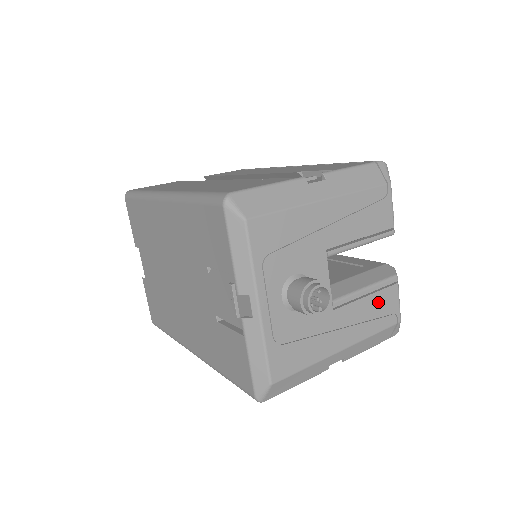
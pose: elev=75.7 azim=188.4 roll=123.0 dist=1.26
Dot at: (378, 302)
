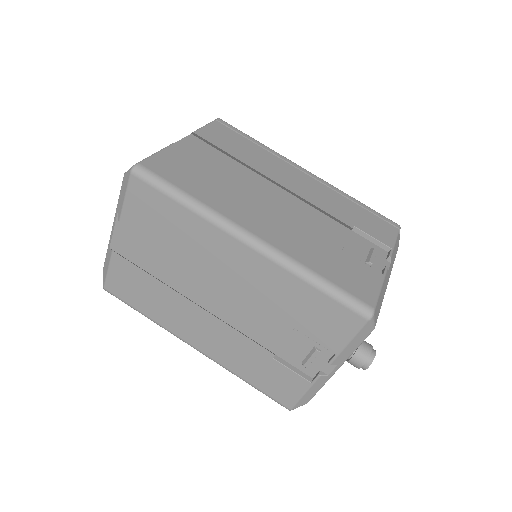
Dot at: occluded
